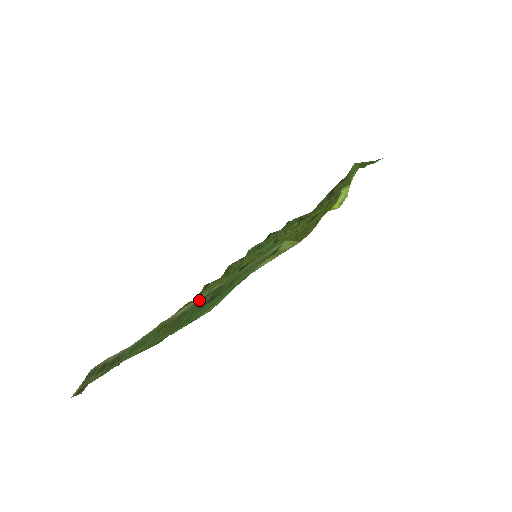
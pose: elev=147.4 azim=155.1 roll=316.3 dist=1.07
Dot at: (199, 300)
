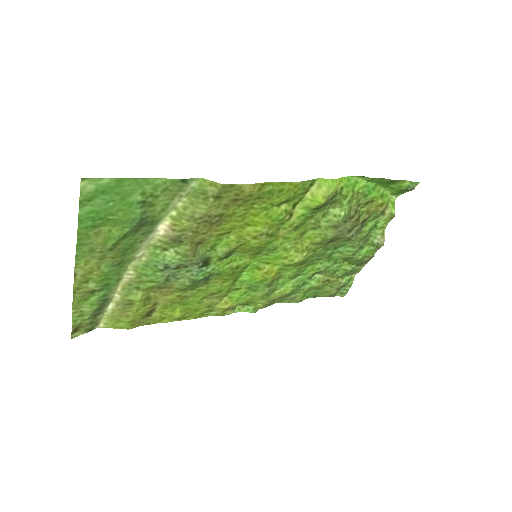
Dot at: (145, 238)
